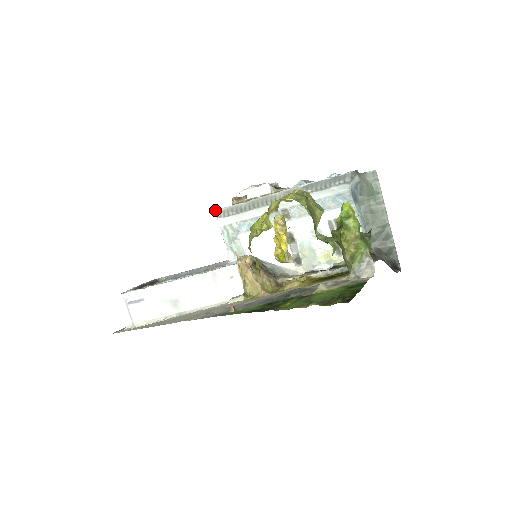
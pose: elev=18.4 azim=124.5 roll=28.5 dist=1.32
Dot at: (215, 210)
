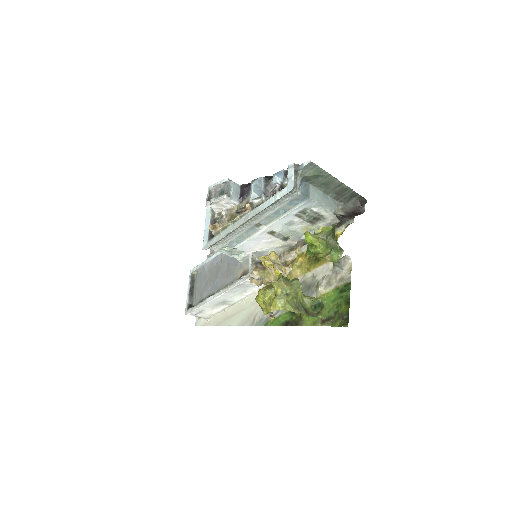
Dot at: (206, 249)
